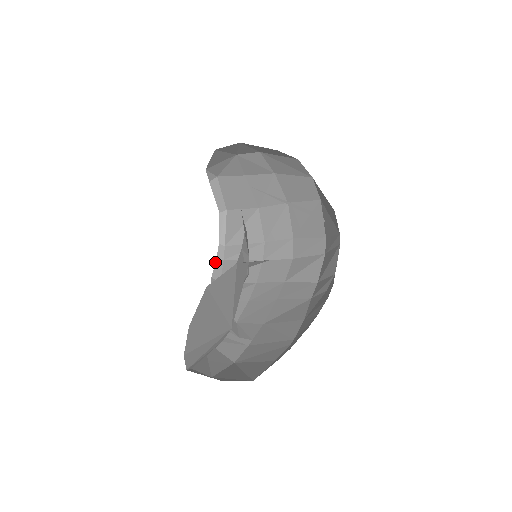
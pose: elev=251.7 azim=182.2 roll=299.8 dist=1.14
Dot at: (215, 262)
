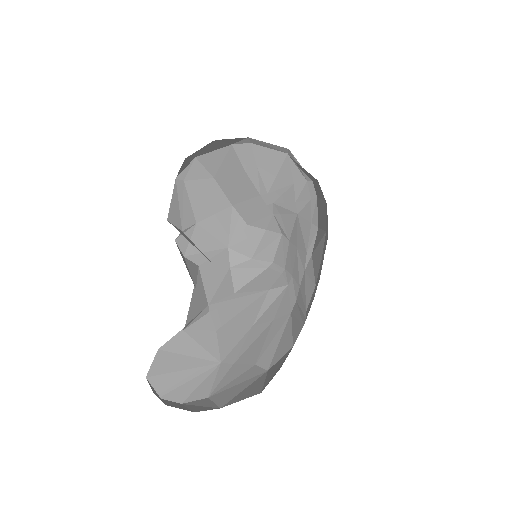
Dot at: (311, 204)
